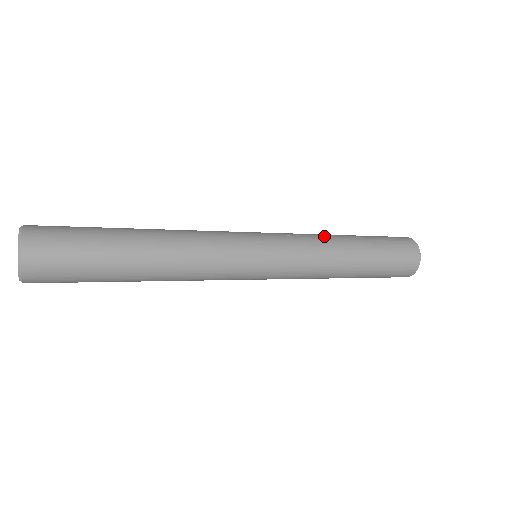
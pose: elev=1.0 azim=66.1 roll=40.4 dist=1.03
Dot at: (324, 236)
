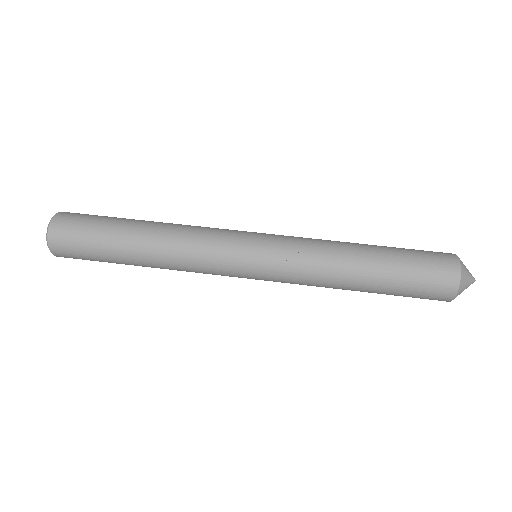
Dot at: (331, 256)
